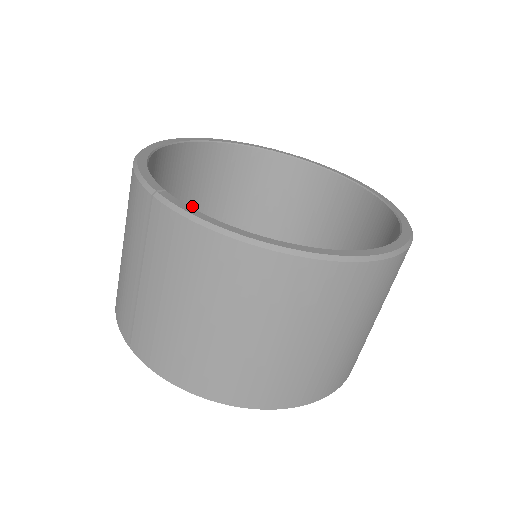
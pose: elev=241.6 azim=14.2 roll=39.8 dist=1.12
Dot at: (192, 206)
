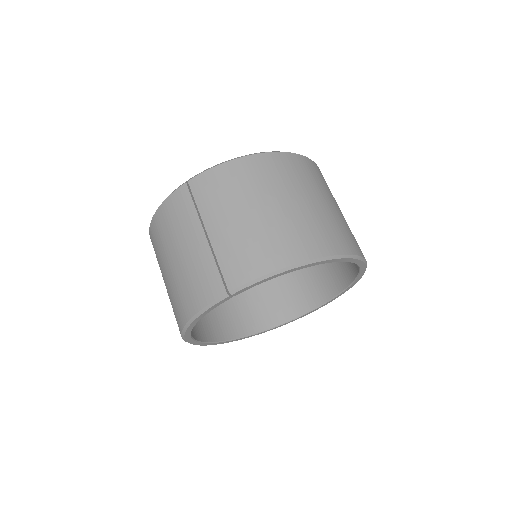
Dot at: occluded
